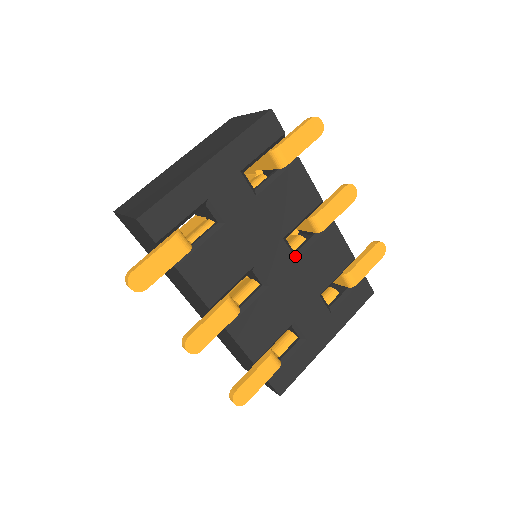
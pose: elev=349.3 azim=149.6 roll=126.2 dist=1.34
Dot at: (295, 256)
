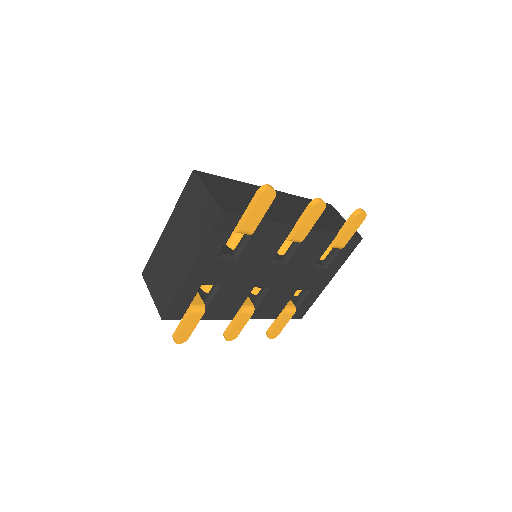
Dot at: (284, 263)
